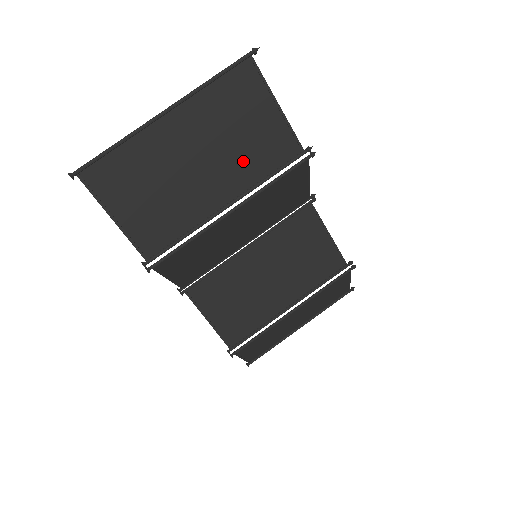
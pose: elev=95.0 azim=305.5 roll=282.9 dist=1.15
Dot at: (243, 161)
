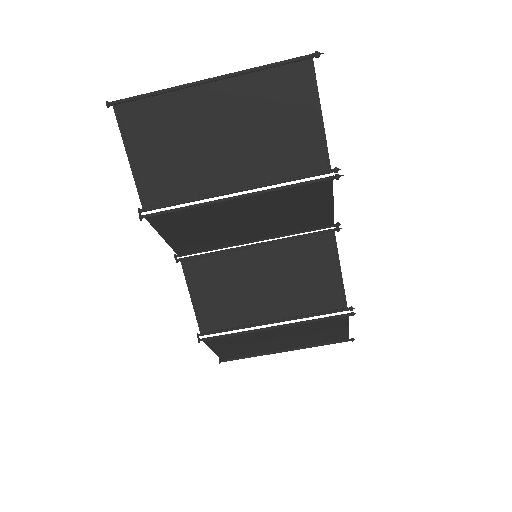
Dot at: (267, 155)
